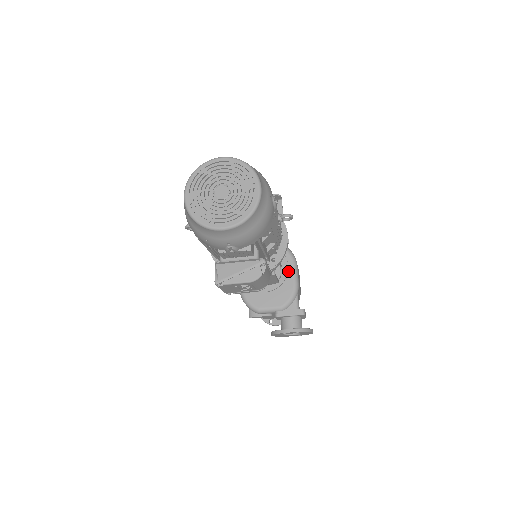
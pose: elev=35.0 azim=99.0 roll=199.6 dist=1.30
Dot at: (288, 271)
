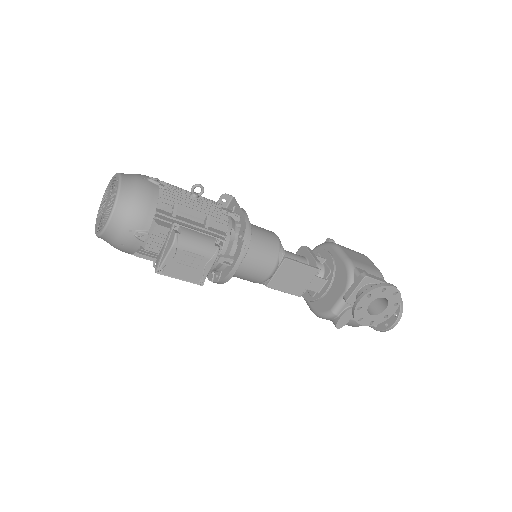
Dot at: (333, 258)
